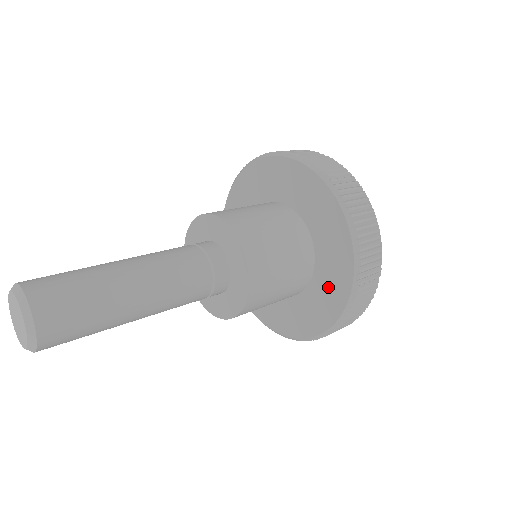
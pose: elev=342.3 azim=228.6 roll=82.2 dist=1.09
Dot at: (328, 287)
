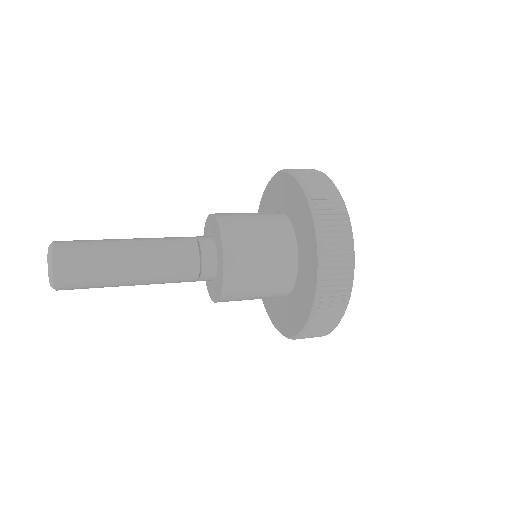
Dot at: (300, 218)
